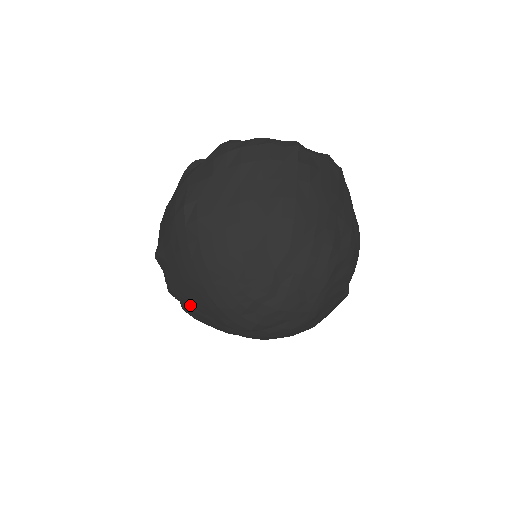
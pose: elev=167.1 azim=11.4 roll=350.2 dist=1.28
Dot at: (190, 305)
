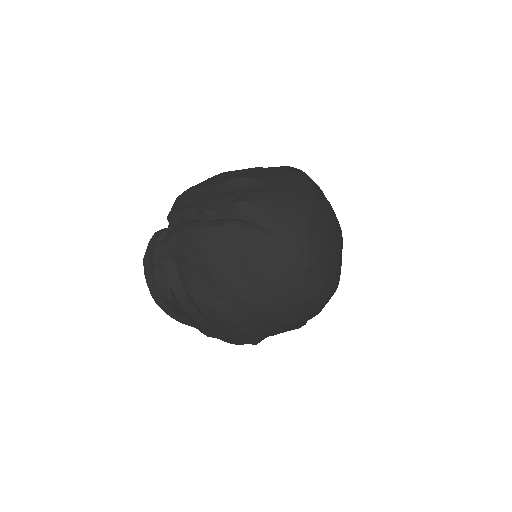
Dot at: (265, 221)
